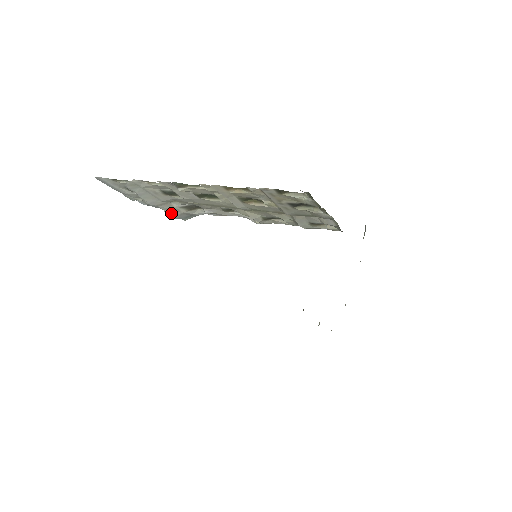
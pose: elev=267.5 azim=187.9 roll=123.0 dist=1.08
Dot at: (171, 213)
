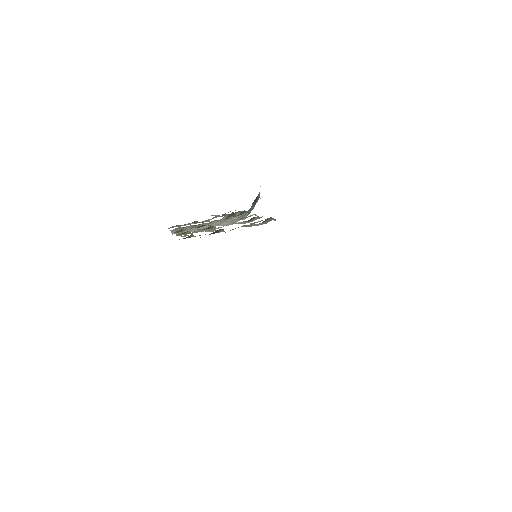
Dot at: (225, 224)
